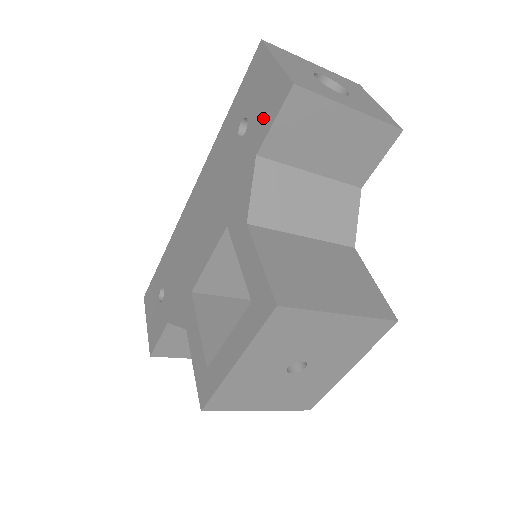
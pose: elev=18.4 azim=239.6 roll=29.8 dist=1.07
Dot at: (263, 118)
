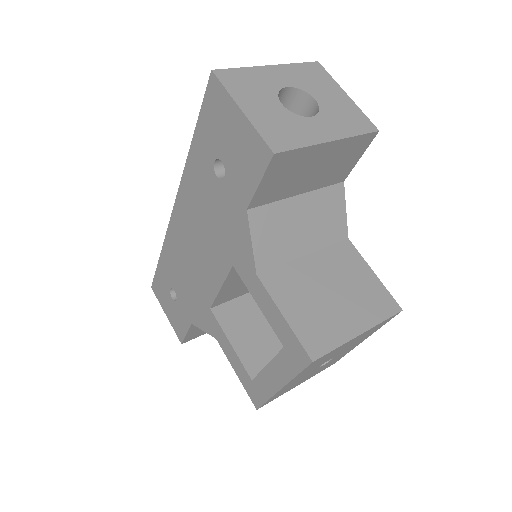
Dot at: (244, 173)
